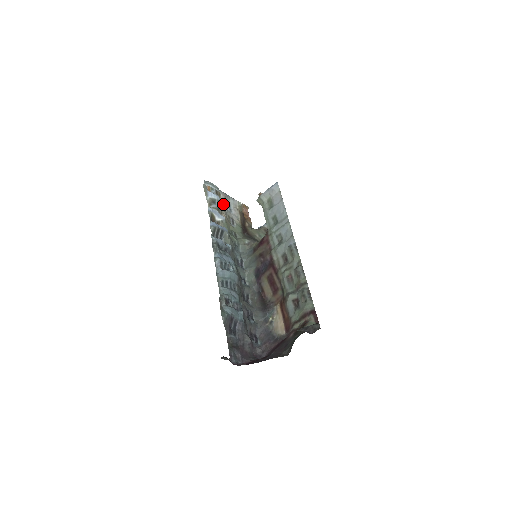
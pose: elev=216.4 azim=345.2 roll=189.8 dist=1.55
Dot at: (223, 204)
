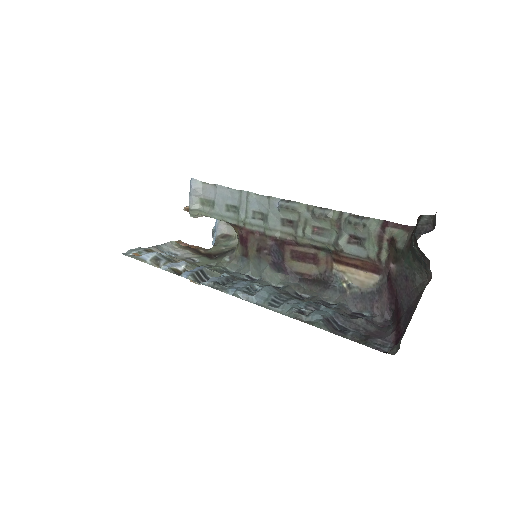
Dot at: (165, 254)
